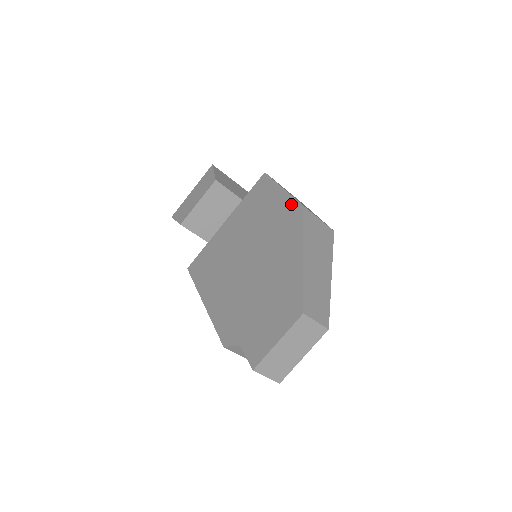
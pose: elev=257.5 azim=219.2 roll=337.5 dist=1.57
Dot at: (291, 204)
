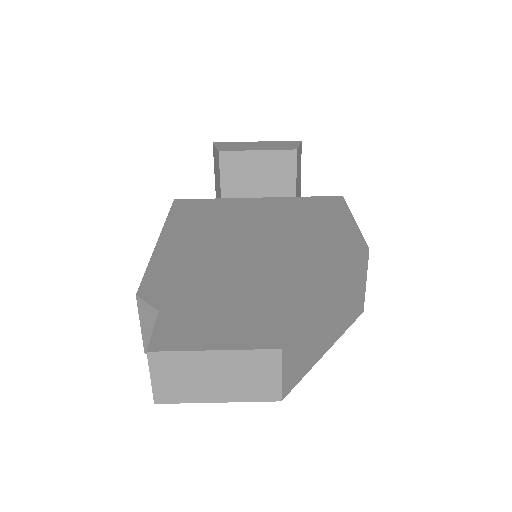
Dot at: (355, 239)
